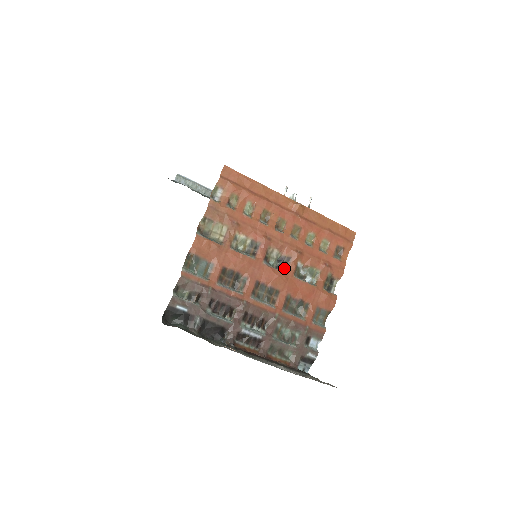
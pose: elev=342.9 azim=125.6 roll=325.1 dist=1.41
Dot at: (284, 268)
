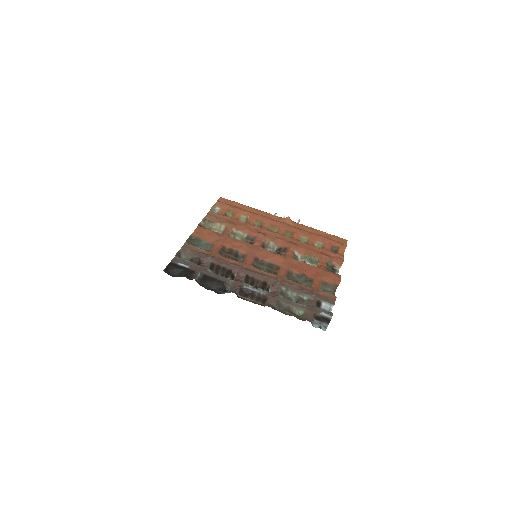
Dot at: occluded
